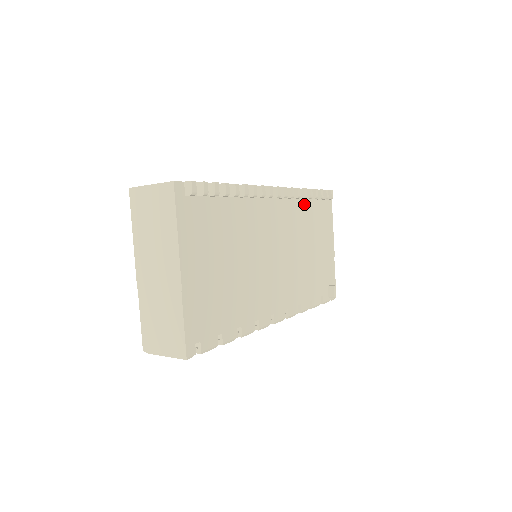
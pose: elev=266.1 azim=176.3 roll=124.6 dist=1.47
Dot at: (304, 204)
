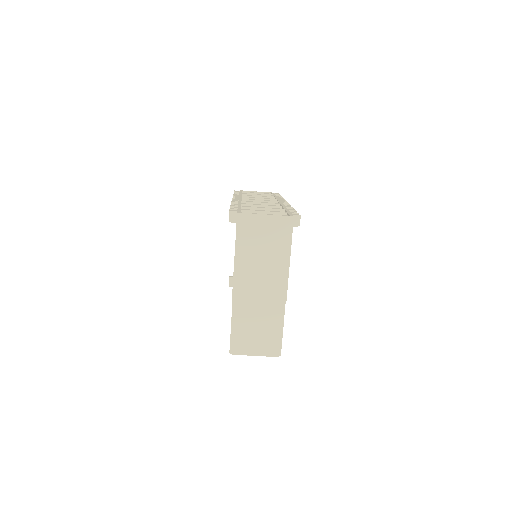
Dot at: occluded
